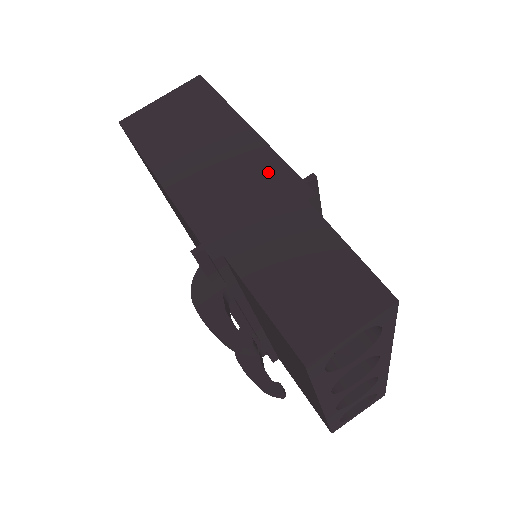
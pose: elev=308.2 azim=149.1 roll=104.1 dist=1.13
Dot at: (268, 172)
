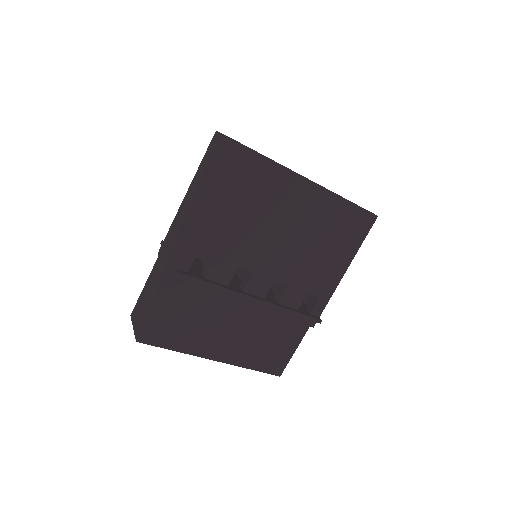
Dot at: (180, 247)
